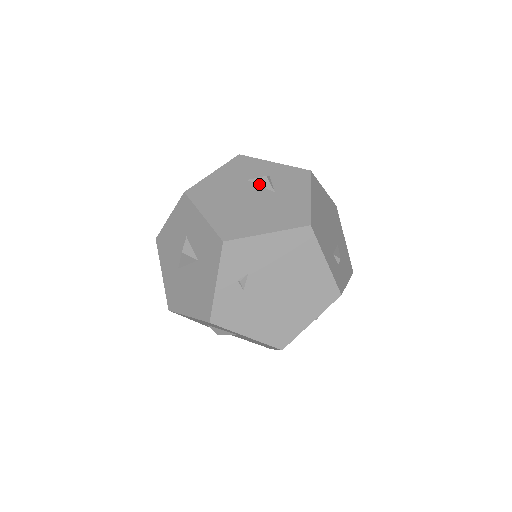
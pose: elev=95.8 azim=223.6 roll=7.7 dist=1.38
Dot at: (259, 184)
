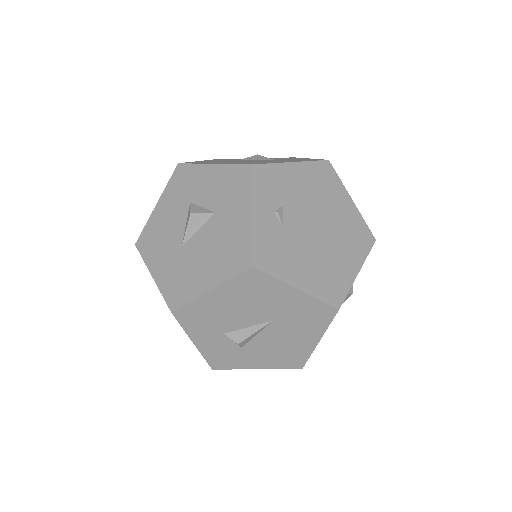
Dot at: (253, 159)
